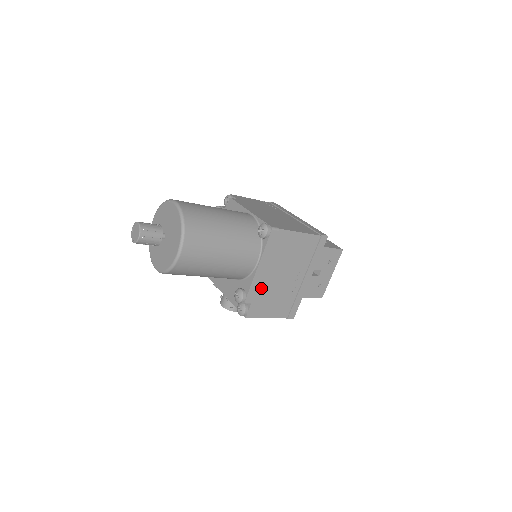
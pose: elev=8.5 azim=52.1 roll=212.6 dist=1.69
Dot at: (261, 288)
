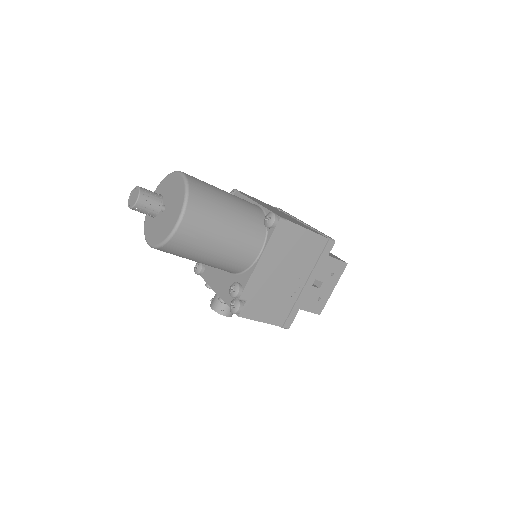
Dot at: (259, 285)
